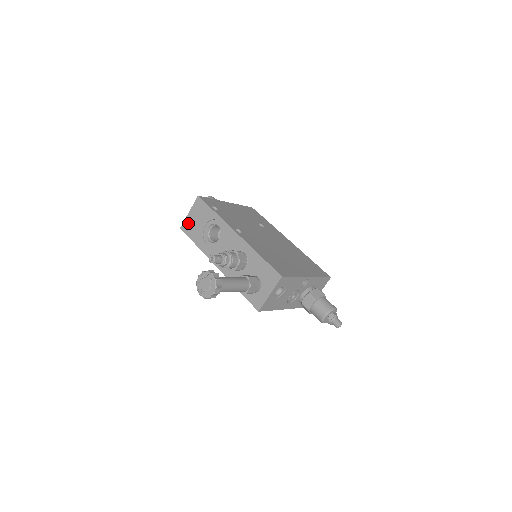
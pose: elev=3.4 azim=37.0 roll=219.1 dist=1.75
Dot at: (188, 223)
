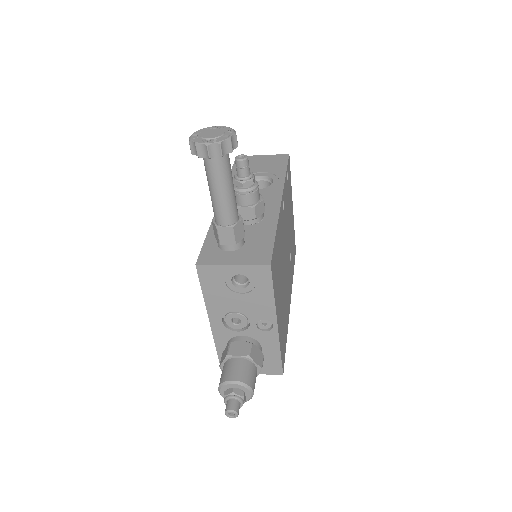
Dot at: (249, 159)
